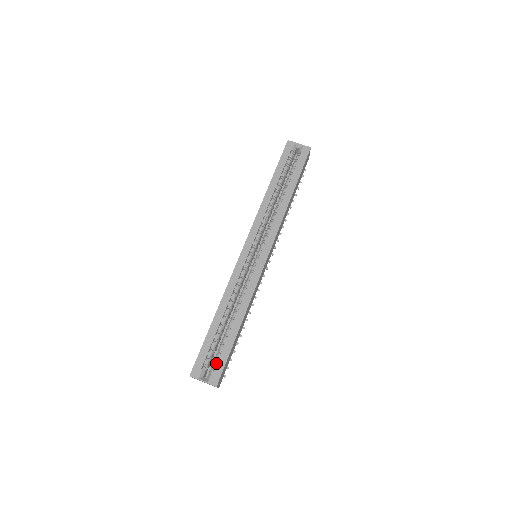
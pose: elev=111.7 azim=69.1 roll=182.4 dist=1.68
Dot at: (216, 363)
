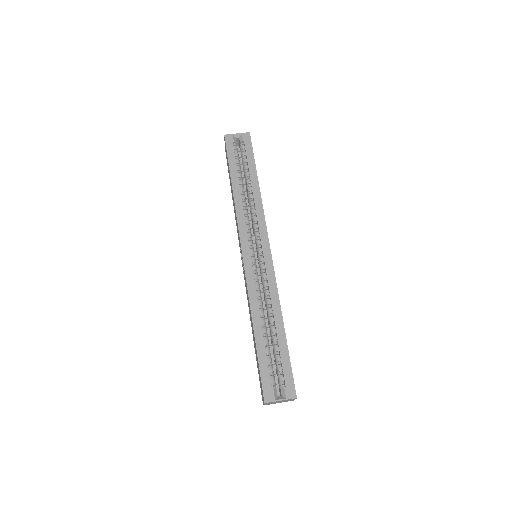
Dot at: (282, 376)
